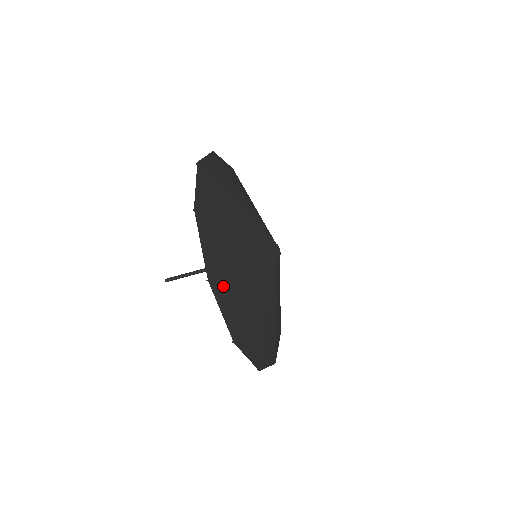
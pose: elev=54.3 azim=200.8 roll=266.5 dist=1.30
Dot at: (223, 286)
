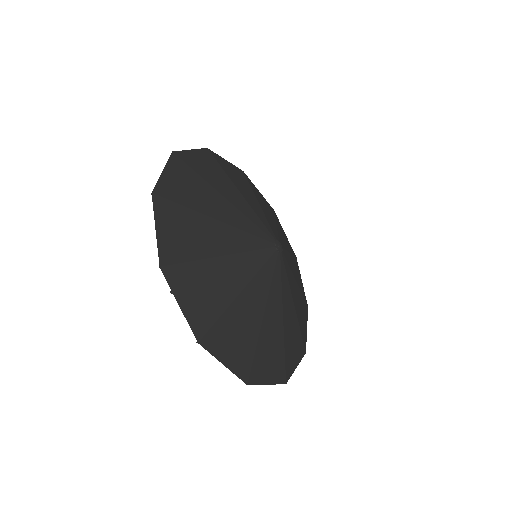
Dot at: (184, 275)
